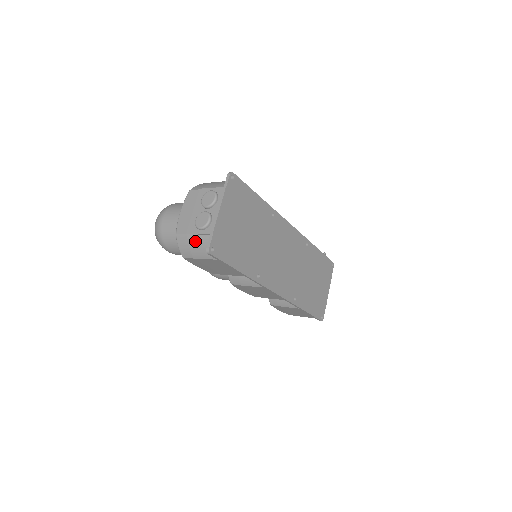
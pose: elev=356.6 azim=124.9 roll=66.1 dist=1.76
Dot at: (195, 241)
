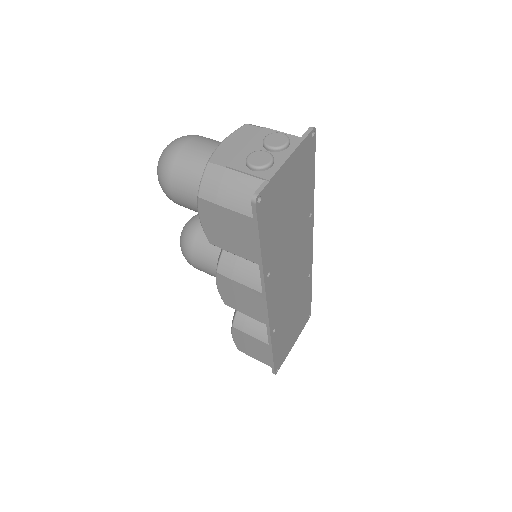
Dot at: (235, 180)
